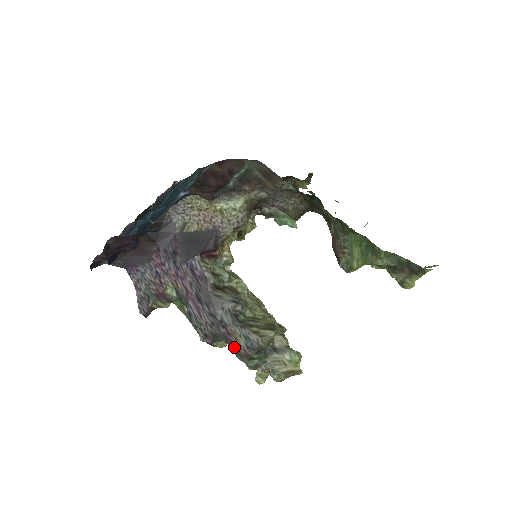
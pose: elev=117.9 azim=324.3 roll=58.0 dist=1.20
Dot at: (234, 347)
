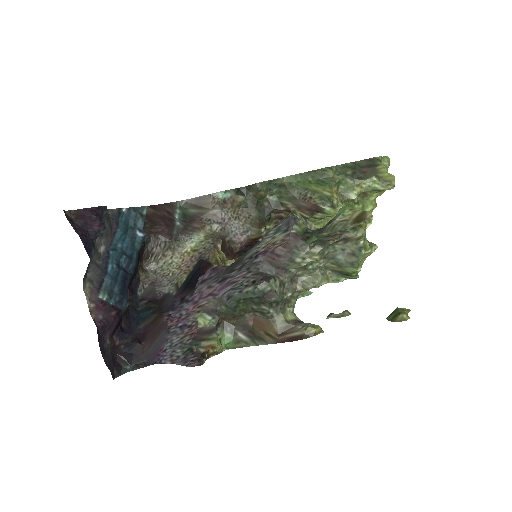
Dot at: (281, 250)
